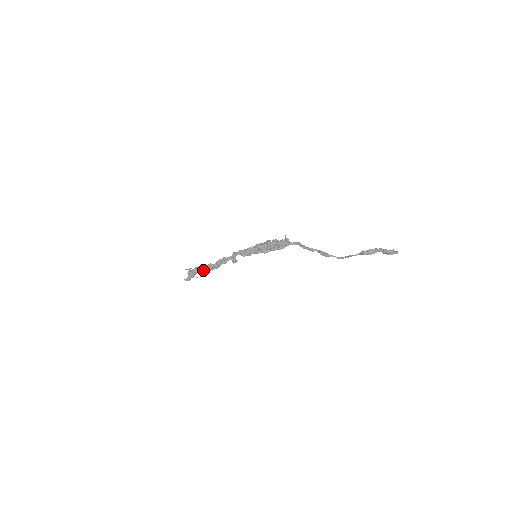
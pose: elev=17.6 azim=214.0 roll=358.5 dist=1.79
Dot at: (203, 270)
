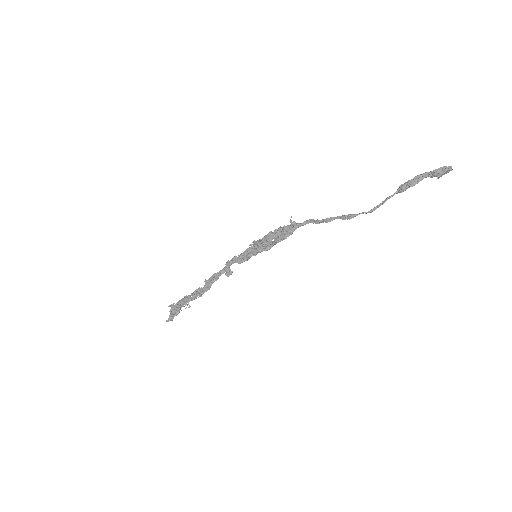
Dot at: (189, 299)
